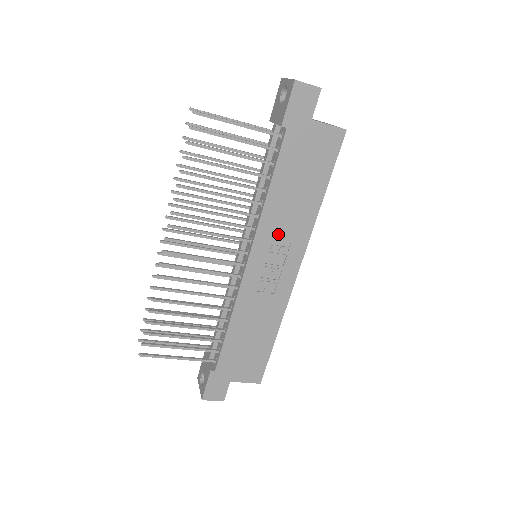
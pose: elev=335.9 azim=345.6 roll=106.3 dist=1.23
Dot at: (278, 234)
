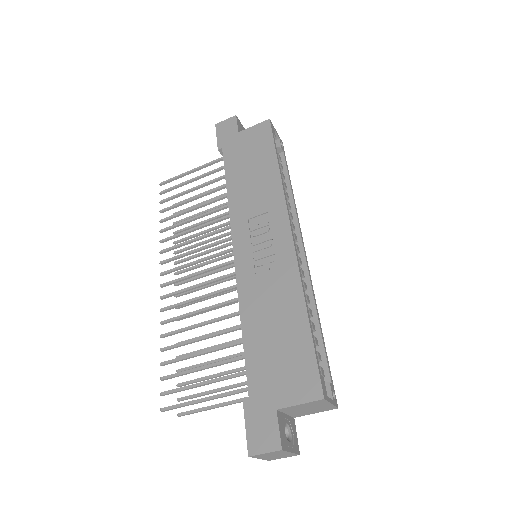
Dot at: (252, 214)
